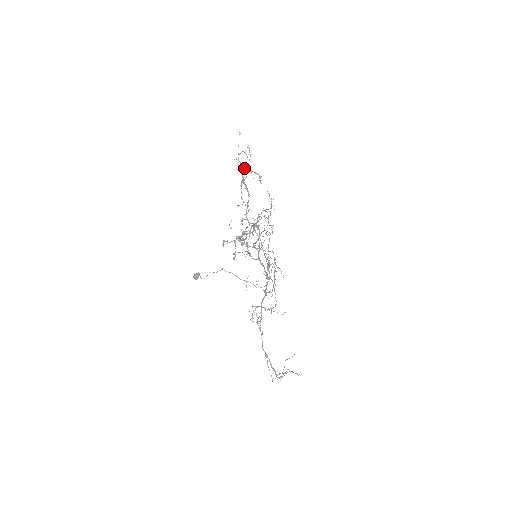
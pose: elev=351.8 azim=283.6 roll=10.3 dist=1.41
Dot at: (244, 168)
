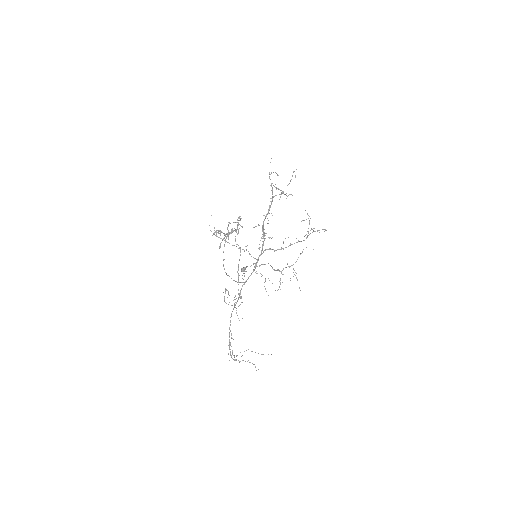
Dot at: (273, 185)
